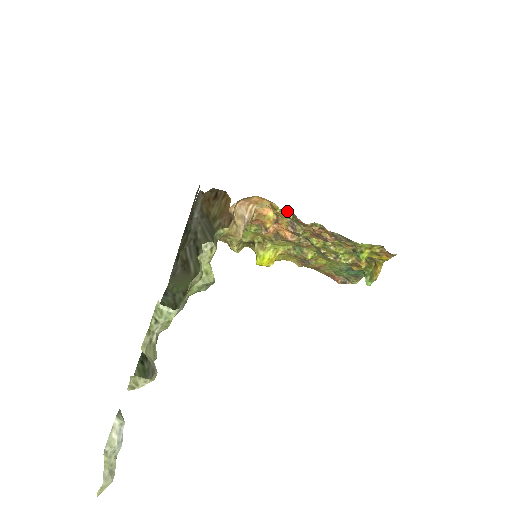
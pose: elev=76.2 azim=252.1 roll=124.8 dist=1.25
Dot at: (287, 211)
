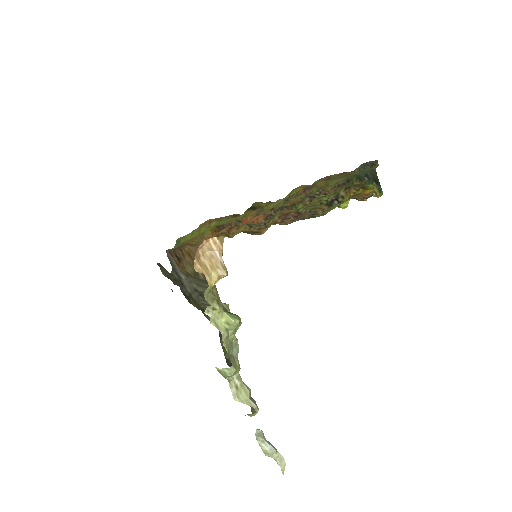
Dot at: (237, 233)
